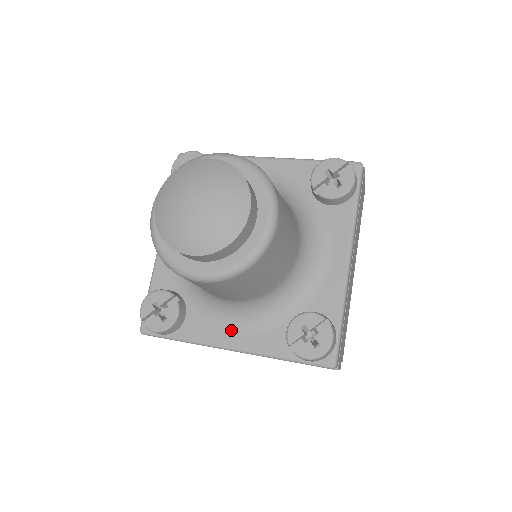
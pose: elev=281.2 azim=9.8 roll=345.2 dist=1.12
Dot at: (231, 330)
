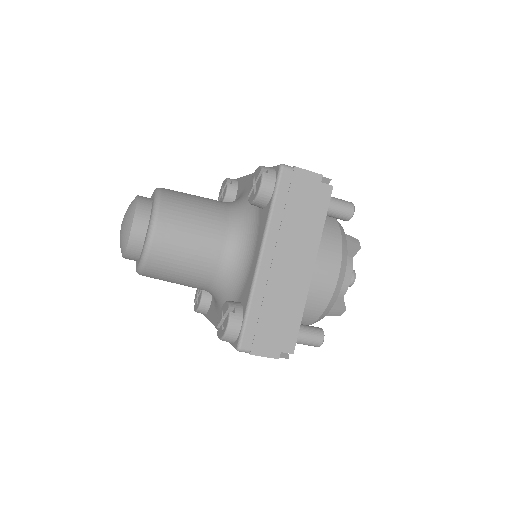
Dot at: (218, 314)
